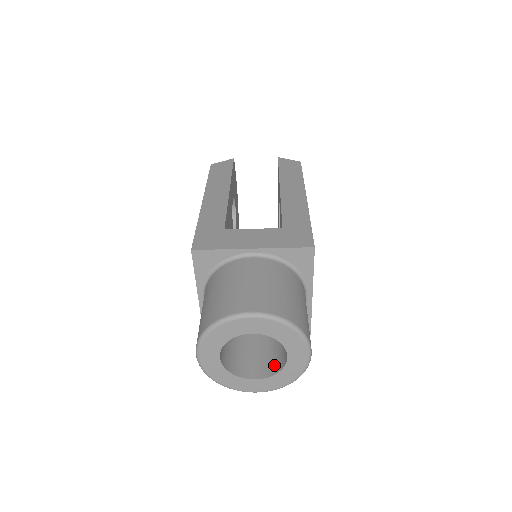
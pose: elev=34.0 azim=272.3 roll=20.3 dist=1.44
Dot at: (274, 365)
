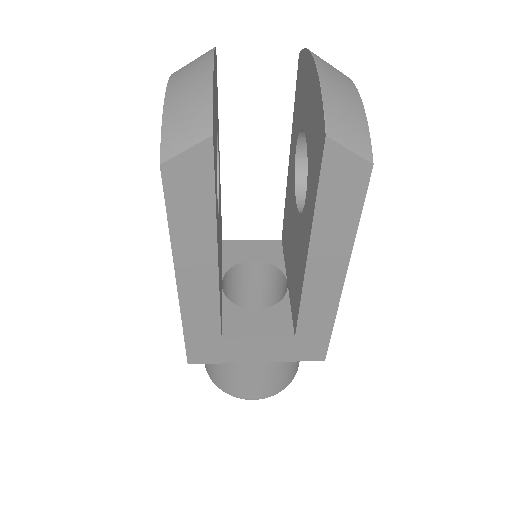
Dot at: occluded
